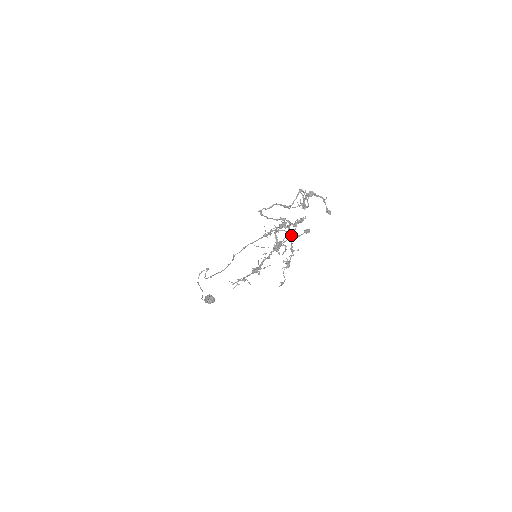
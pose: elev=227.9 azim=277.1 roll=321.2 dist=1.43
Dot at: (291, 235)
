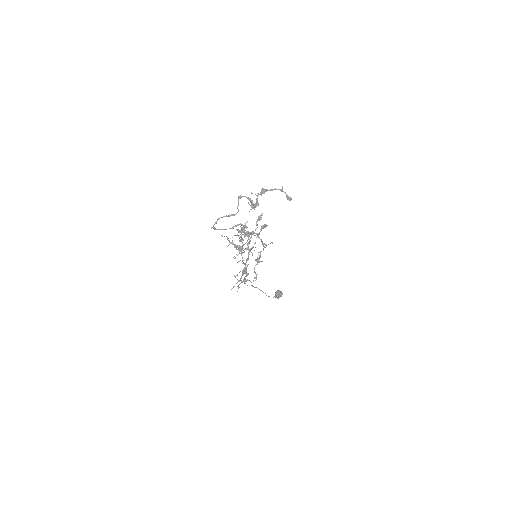
Dot at: occluded
